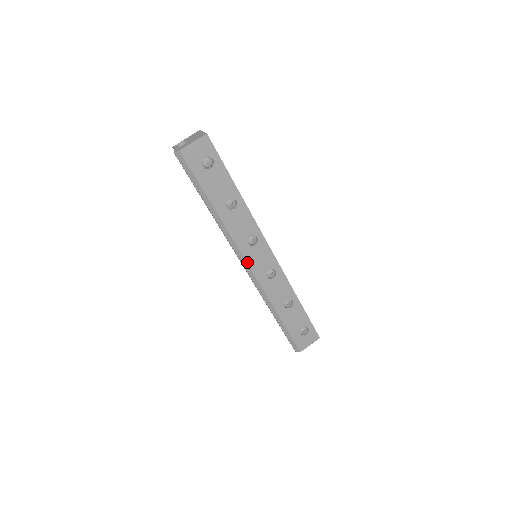
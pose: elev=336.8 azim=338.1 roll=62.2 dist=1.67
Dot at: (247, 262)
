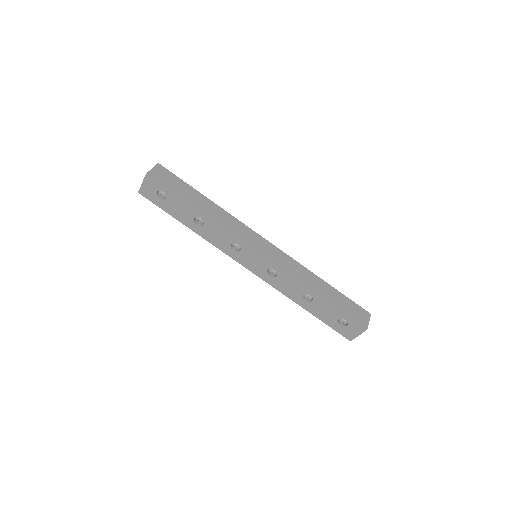
Dot at: (242, 265)
